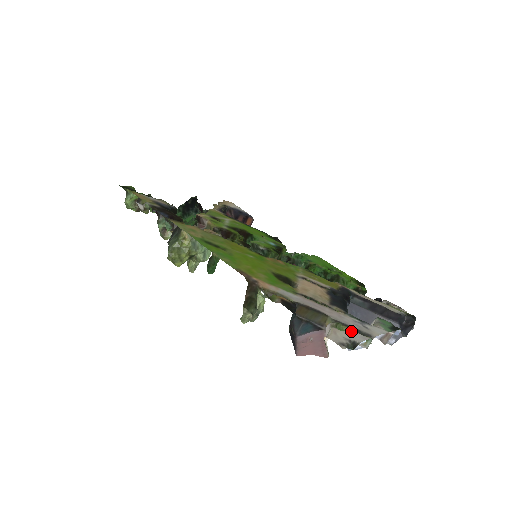
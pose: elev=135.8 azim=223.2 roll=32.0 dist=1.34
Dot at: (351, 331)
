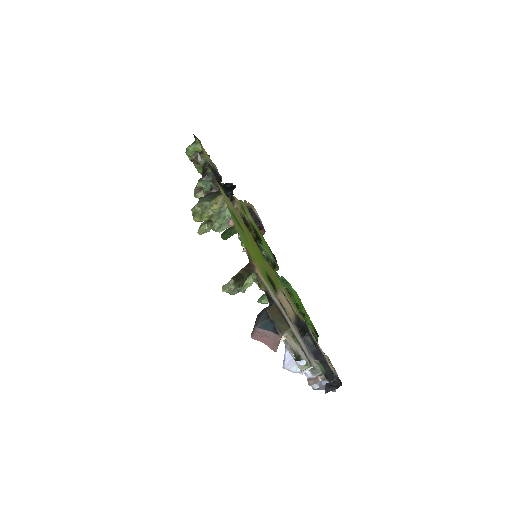
Dot at: (301, 348)
